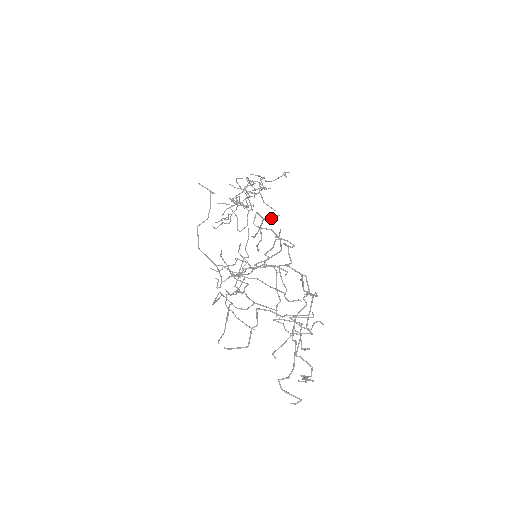
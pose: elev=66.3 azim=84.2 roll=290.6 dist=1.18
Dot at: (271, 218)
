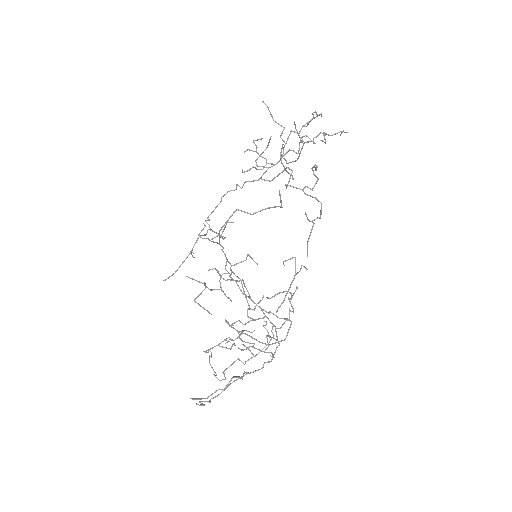
Dot at: occluded
